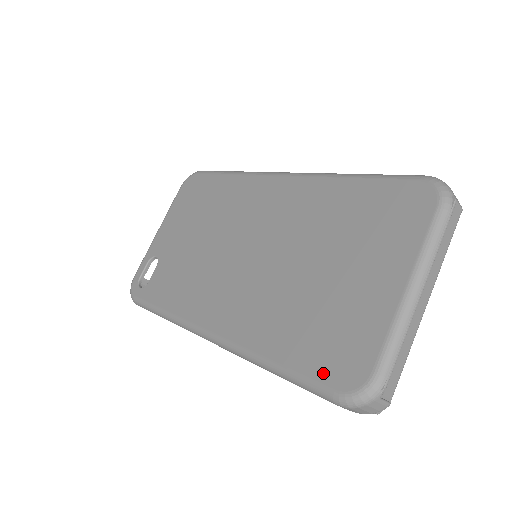
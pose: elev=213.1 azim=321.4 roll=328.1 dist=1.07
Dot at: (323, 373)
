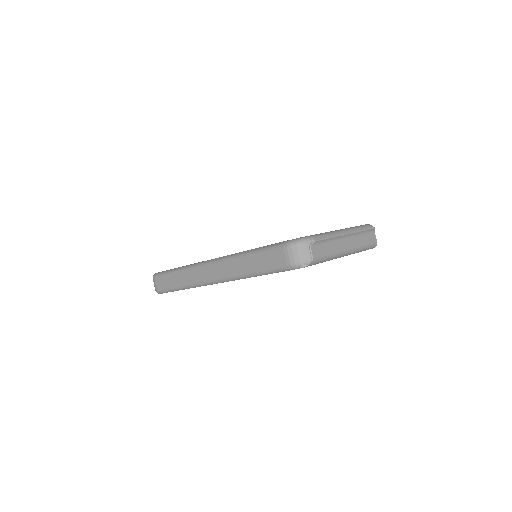
Dot at: occluded
